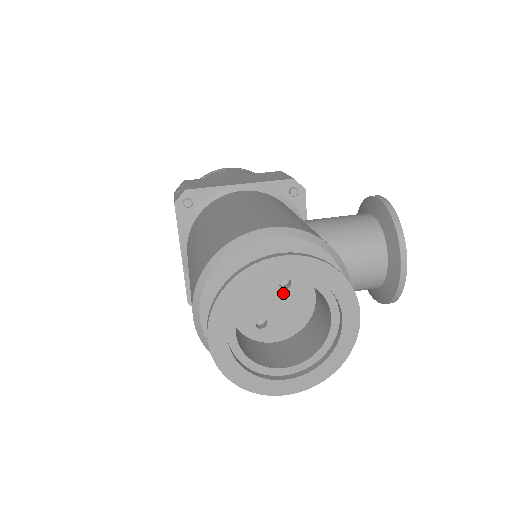
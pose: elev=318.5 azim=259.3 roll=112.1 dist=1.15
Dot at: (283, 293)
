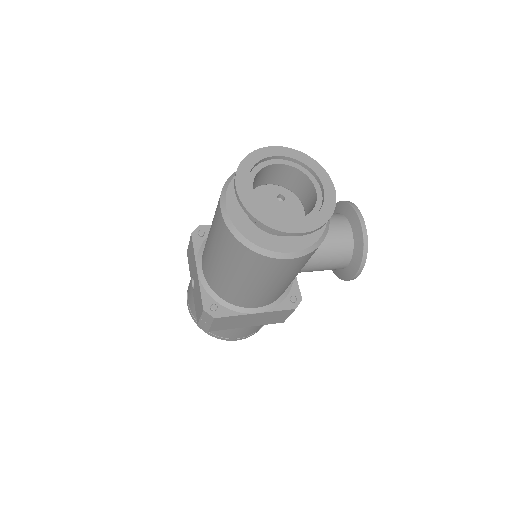
Dot at: (281, 204)
